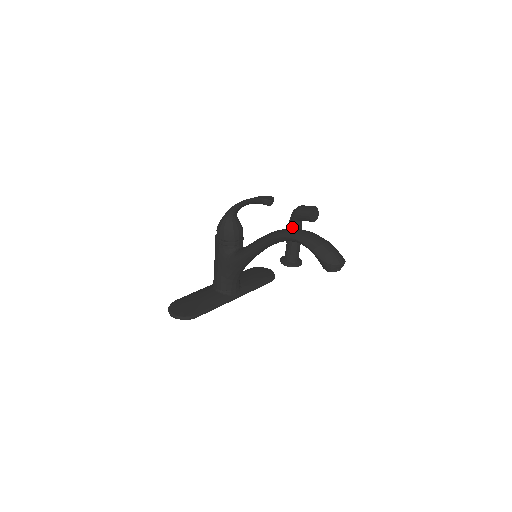
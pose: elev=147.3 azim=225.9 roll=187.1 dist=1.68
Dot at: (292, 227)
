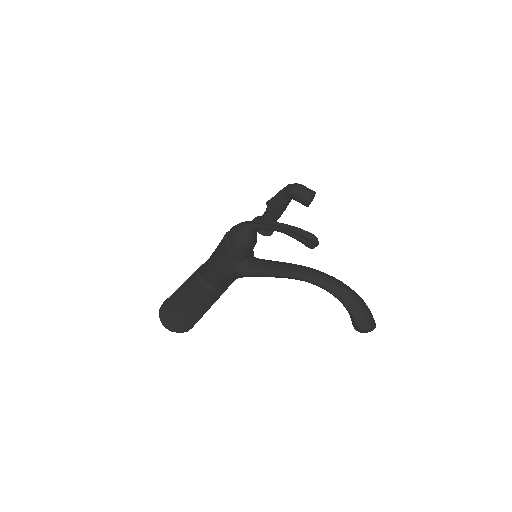
Dot at: (281, 202)
